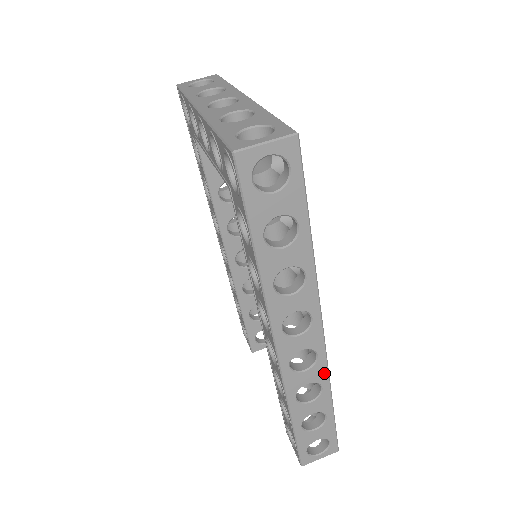
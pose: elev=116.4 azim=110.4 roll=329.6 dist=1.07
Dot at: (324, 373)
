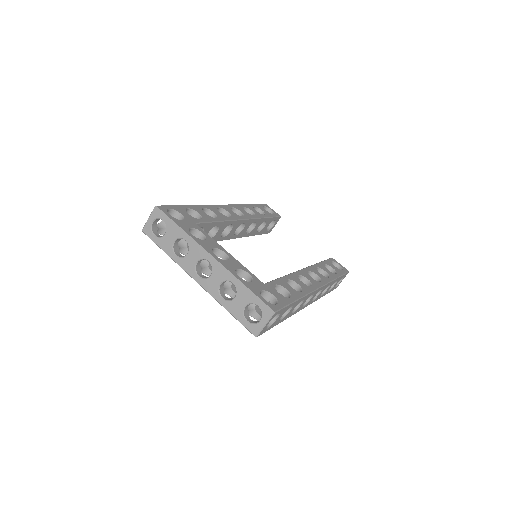
Dot at: occluded
